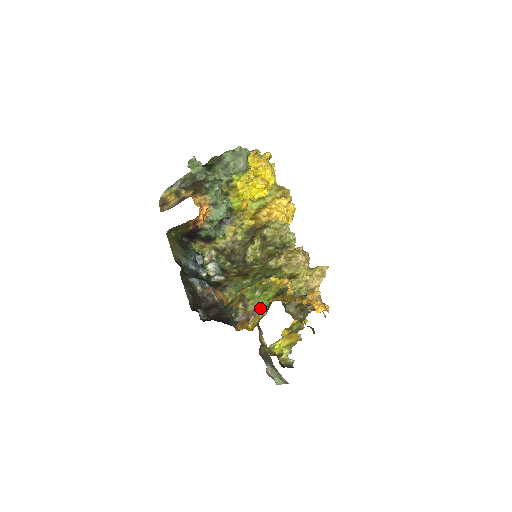
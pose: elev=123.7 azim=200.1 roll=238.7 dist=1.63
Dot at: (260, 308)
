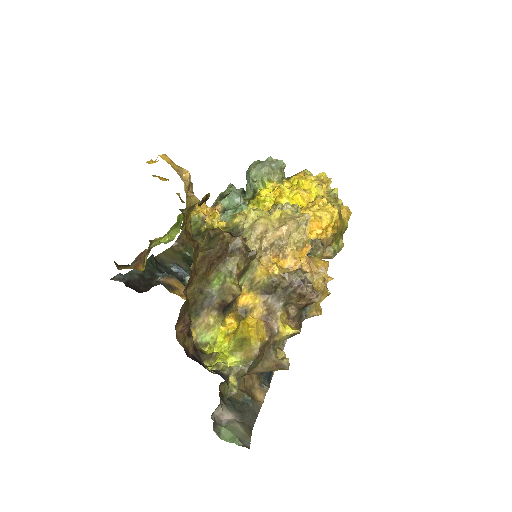
Dot at: (159, 241)
